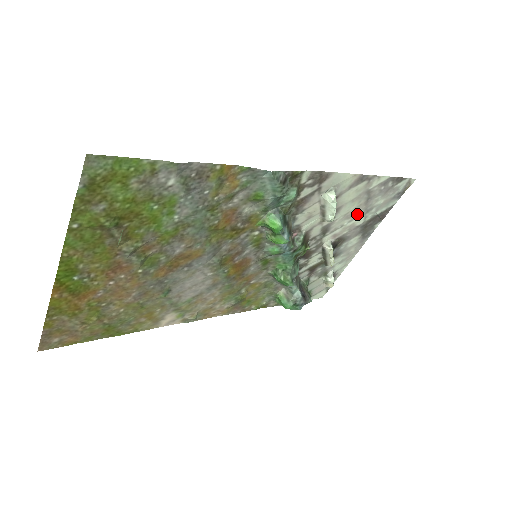
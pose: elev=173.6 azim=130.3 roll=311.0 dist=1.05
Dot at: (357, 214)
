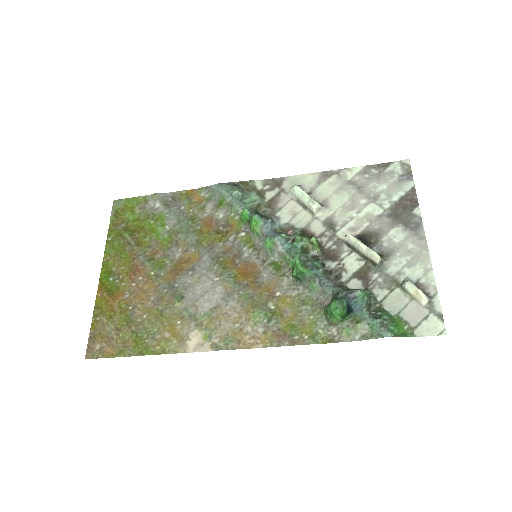
Dot at: (361, 204)
